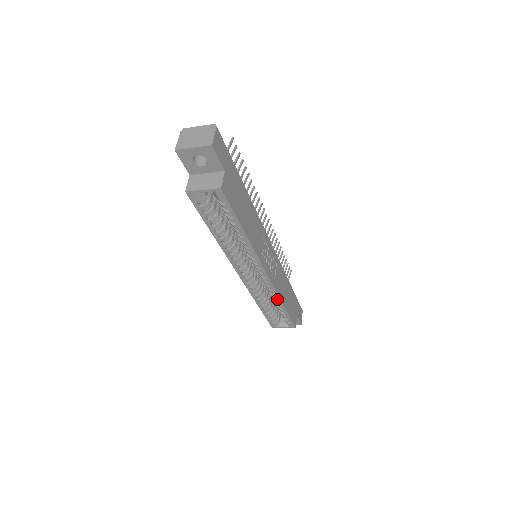
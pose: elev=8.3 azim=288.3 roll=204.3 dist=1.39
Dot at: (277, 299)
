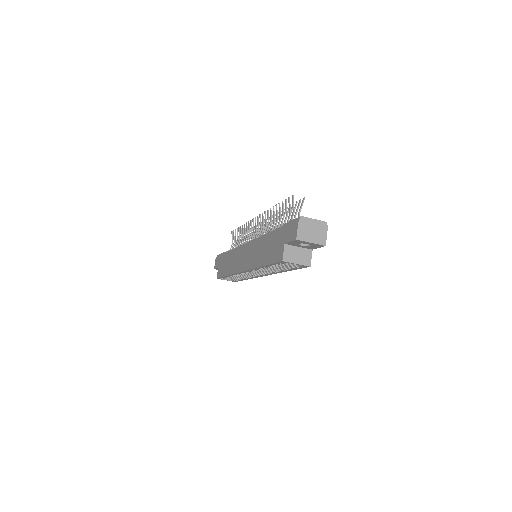
Dot at: (249, 278)
